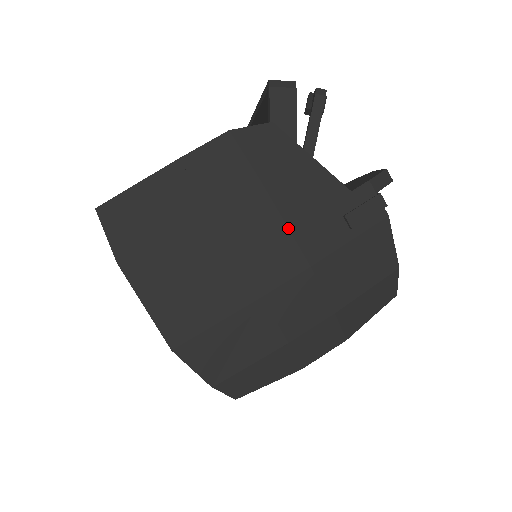
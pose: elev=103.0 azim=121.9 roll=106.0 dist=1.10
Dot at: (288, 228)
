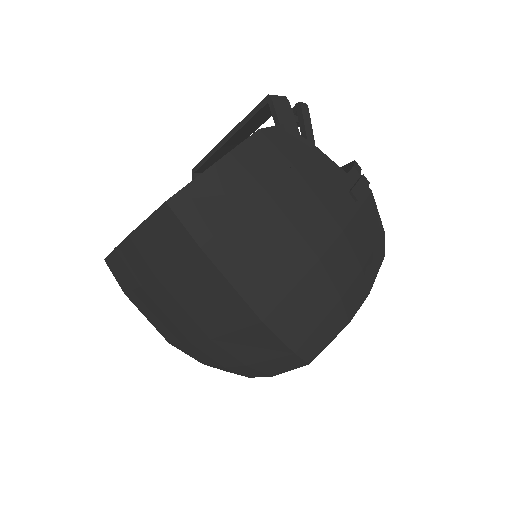
Dot at: (321, 202)
